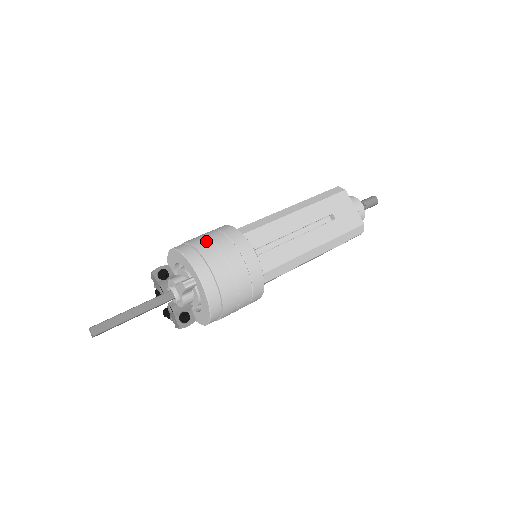
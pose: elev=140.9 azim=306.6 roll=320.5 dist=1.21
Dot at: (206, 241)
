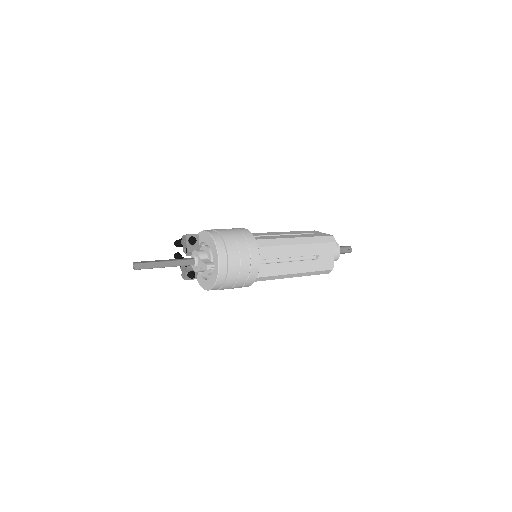
Dot at: (234, 242)
